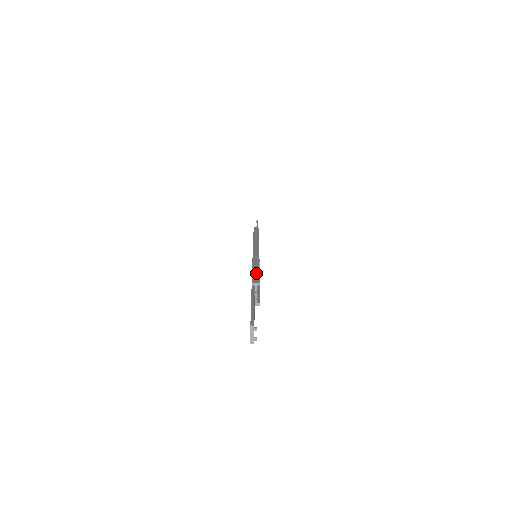
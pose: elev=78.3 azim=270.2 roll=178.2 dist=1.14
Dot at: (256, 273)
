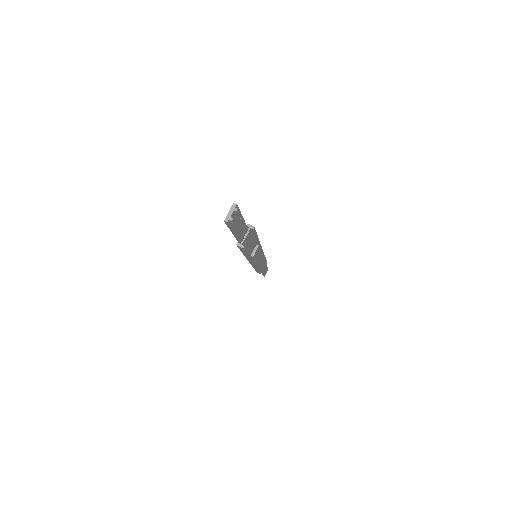
Dot at: occluded
